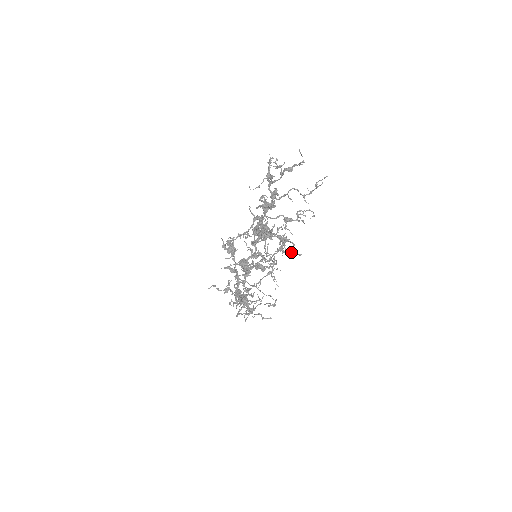
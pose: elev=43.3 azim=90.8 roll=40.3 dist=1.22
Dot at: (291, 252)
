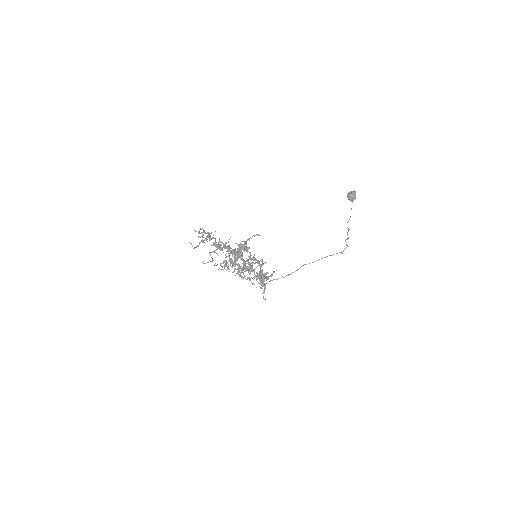
Dot at: occluded
